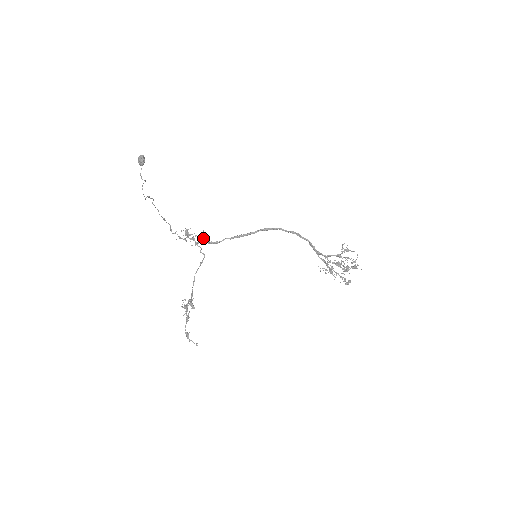
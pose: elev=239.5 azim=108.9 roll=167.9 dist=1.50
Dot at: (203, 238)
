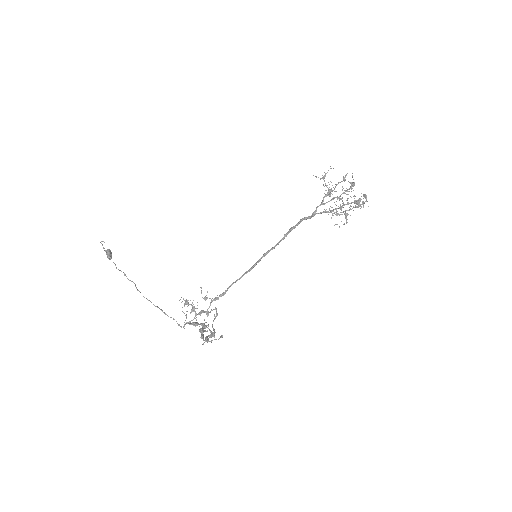
Dot at: (205, 296)
